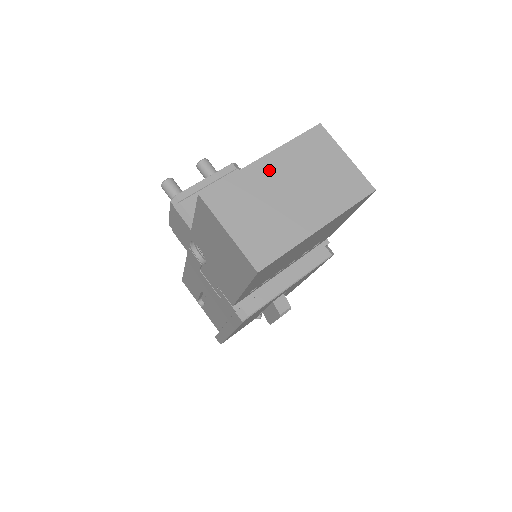
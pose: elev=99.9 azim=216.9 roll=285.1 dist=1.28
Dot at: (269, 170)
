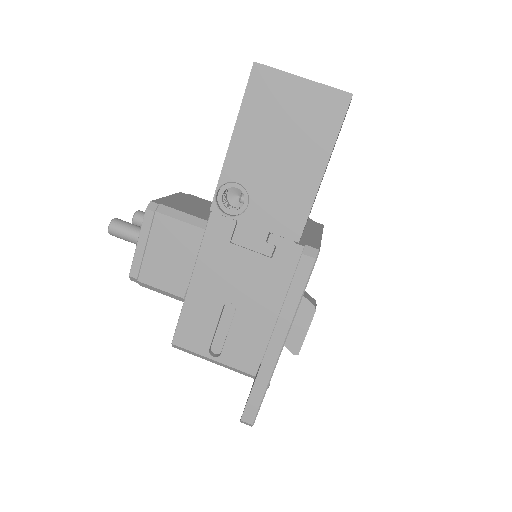
Dot at: occluded
